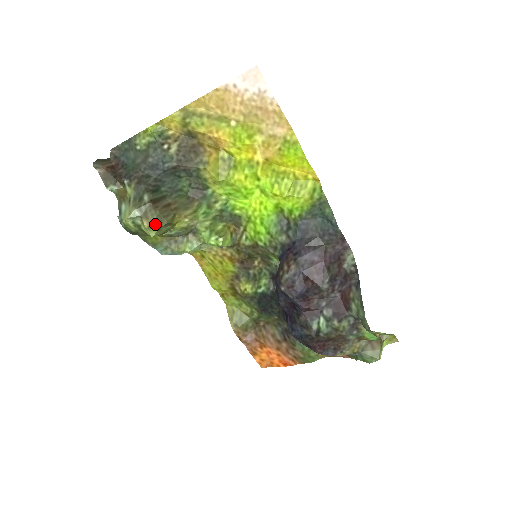
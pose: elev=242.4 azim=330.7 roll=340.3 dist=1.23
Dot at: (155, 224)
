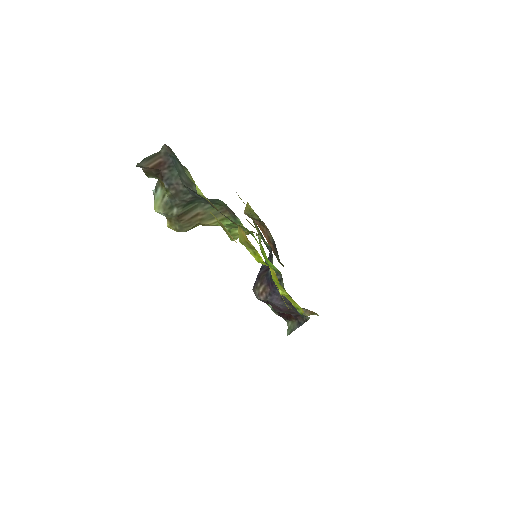
Dot at: (175, 228)
